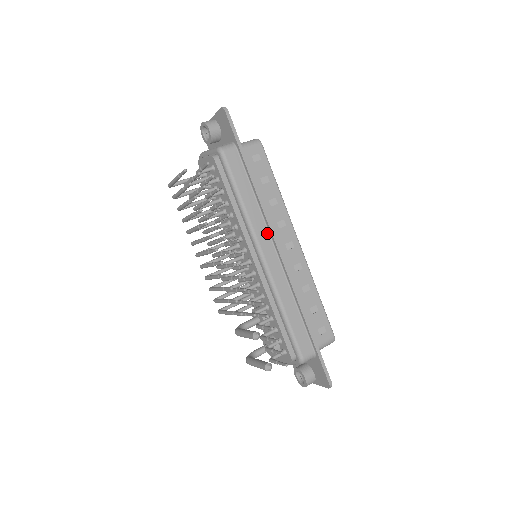
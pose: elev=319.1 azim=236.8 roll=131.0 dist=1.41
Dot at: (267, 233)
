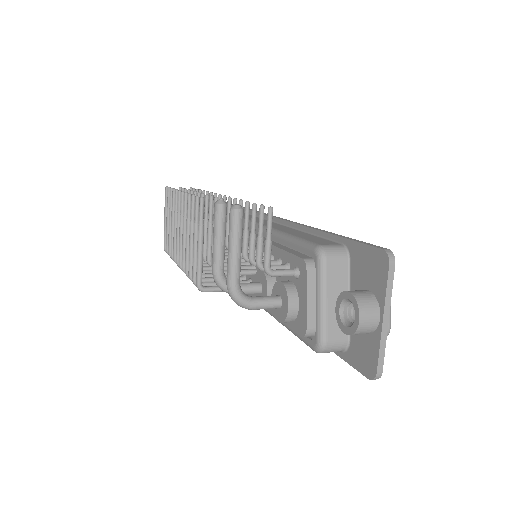
Dot at: (258, 218)
